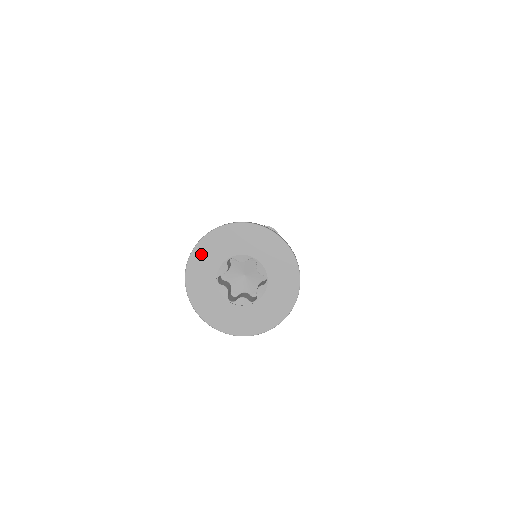
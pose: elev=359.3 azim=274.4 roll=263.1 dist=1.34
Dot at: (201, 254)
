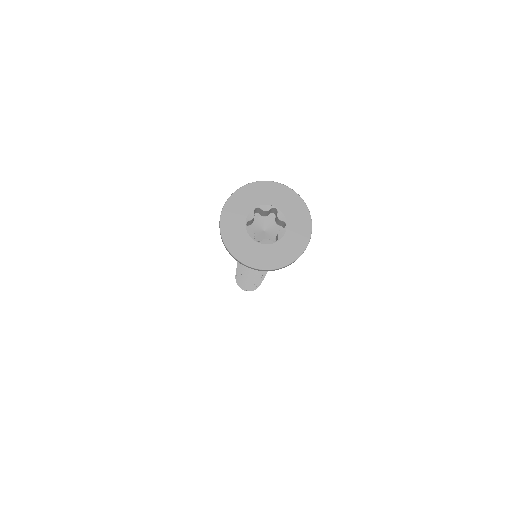
Dot at: (233, 204)
